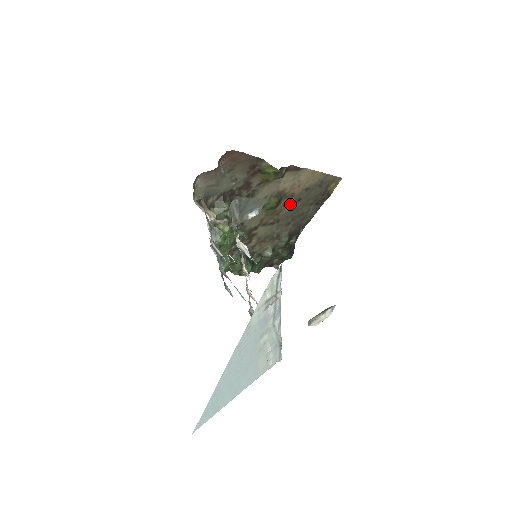
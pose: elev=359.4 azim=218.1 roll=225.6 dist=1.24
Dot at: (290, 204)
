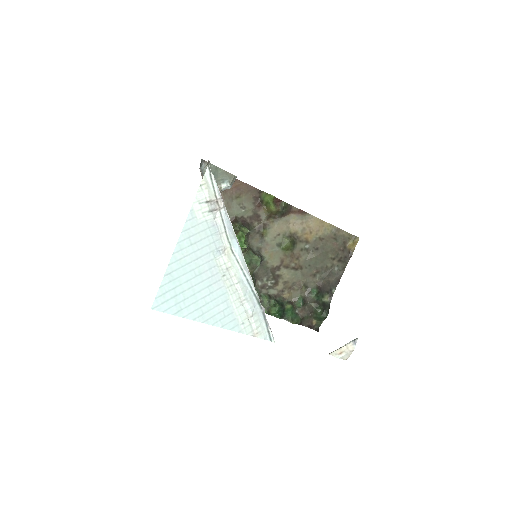
Dot at: (308, 251)
